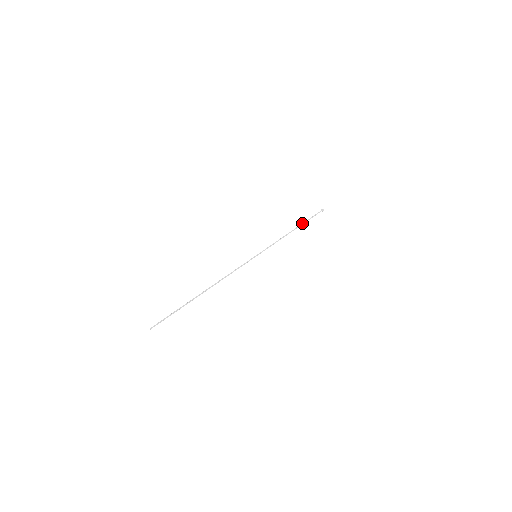
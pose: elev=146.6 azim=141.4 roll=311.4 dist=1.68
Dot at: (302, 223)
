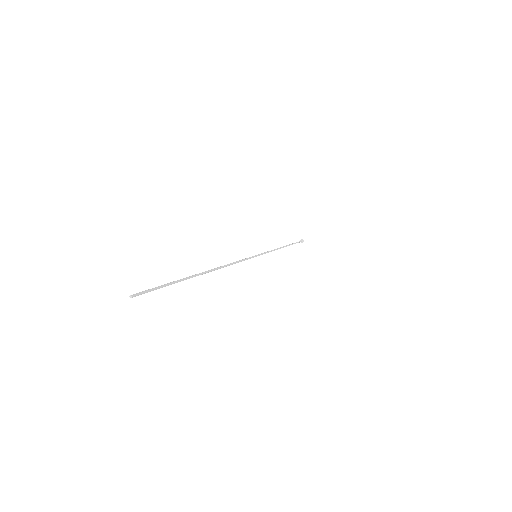
Dot at: (290, 244)
